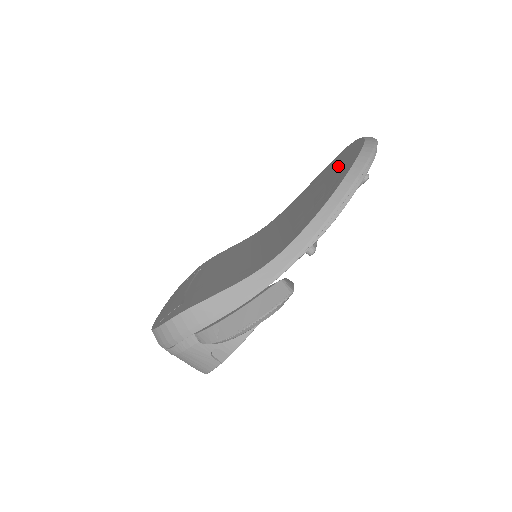
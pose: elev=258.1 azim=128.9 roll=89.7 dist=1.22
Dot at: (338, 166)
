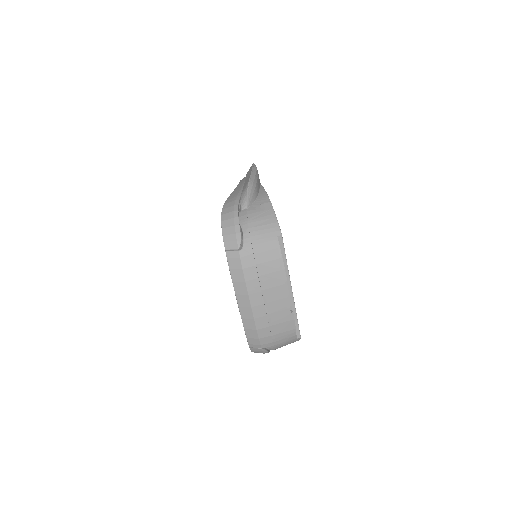
Dot at: occluded
